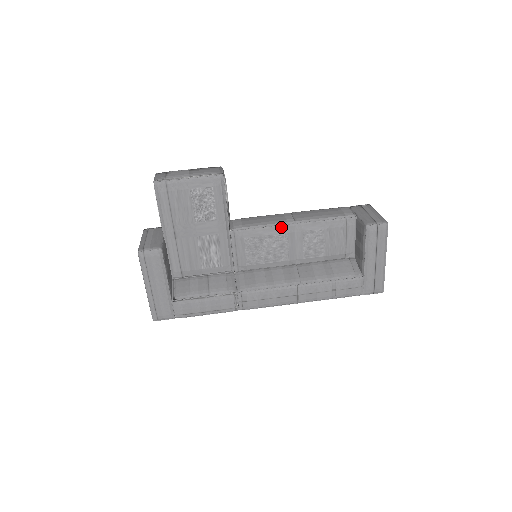
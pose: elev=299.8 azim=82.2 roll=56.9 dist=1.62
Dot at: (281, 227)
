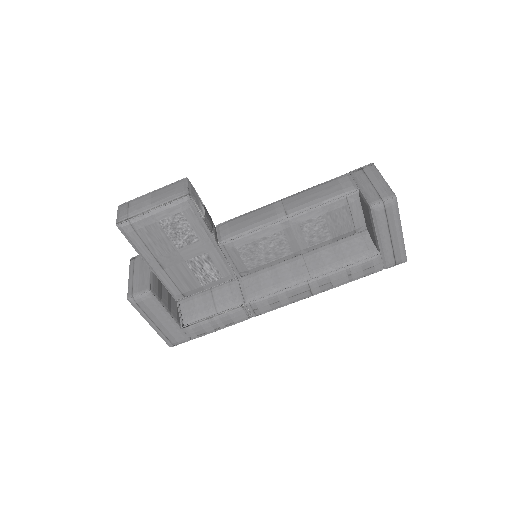
Dot at: (273, 226)
